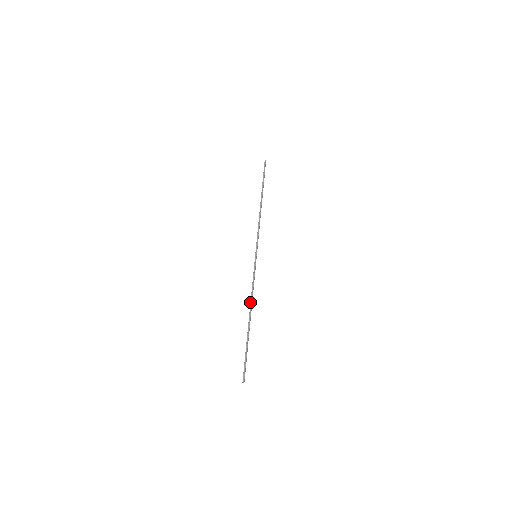
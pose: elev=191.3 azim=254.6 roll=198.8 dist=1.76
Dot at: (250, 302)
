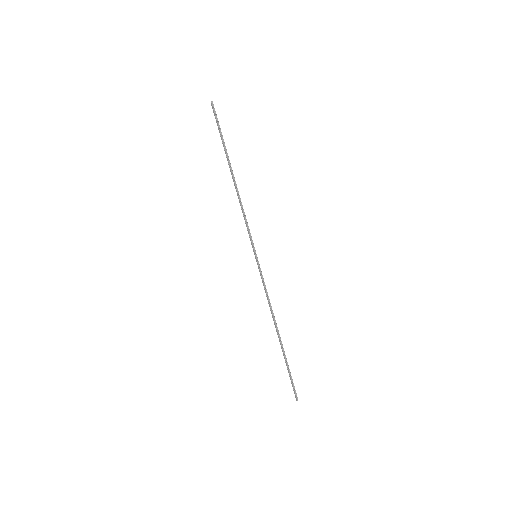
Dot at: (273, 316)
